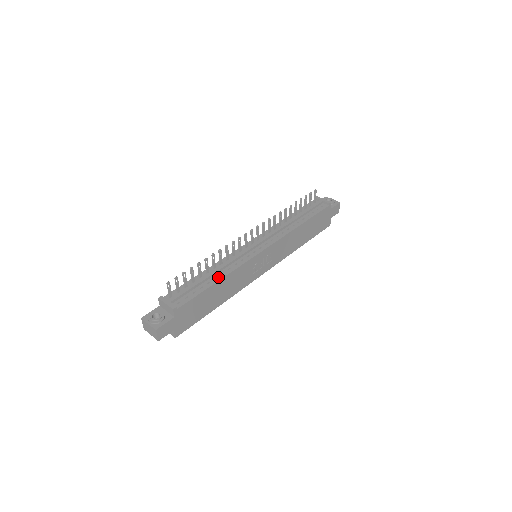
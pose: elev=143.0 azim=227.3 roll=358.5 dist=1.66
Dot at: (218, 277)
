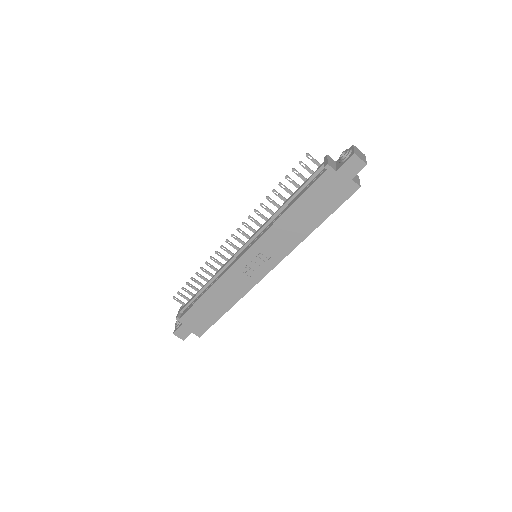
Dot at: (208, 288)
